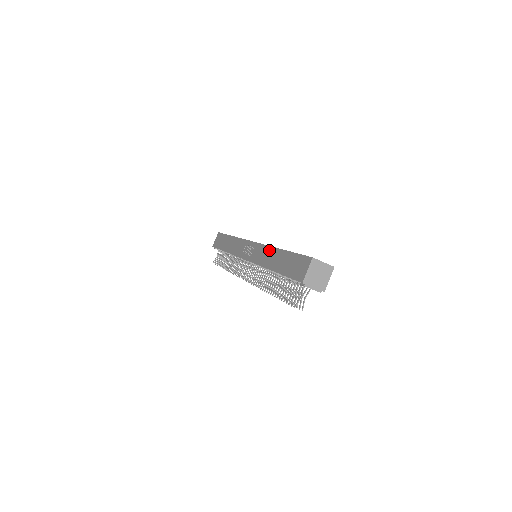
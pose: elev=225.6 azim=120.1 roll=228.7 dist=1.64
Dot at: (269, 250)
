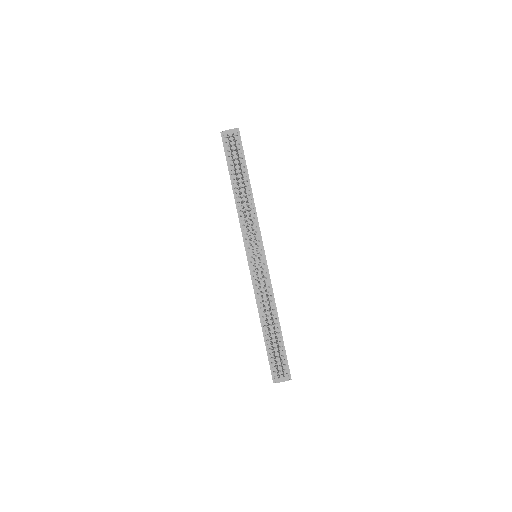
Dot at: occluded
